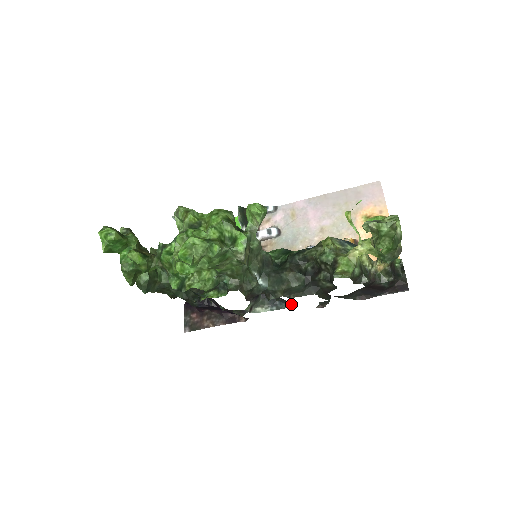
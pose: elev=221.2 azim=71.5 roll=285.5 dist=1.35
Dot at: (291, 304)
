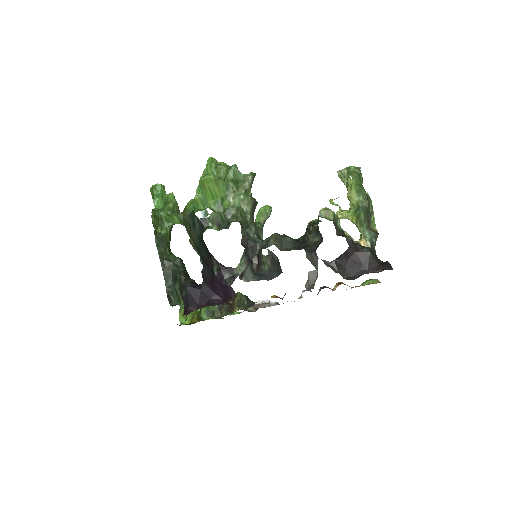
Dot at: (281, 269)
